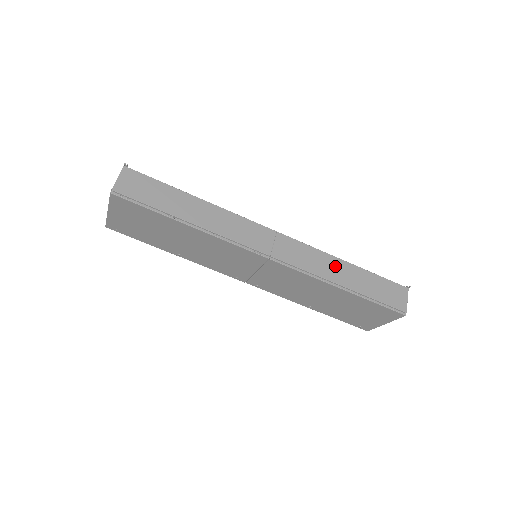
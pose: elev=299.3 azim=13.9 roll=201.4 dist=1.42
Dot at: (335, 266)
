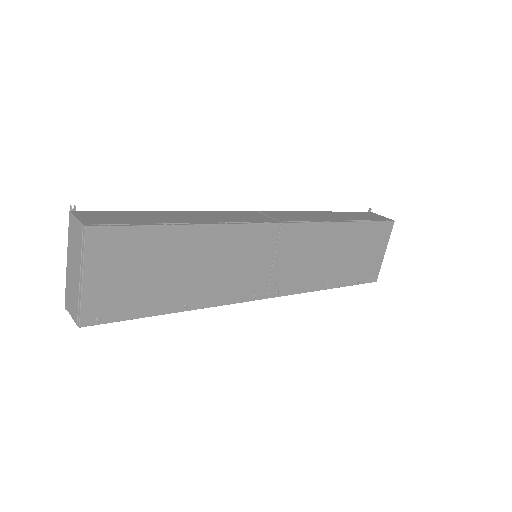
Dot at: (321, 215)
